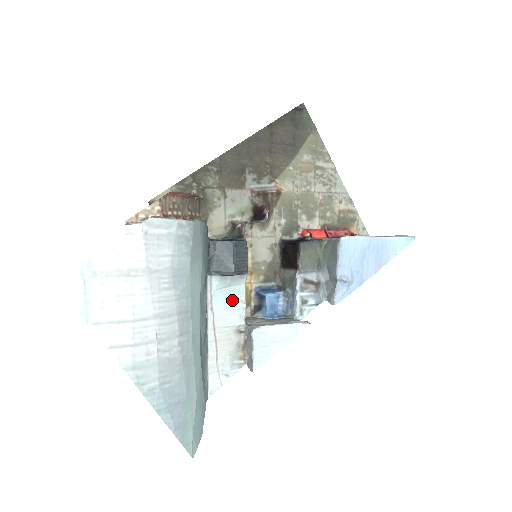
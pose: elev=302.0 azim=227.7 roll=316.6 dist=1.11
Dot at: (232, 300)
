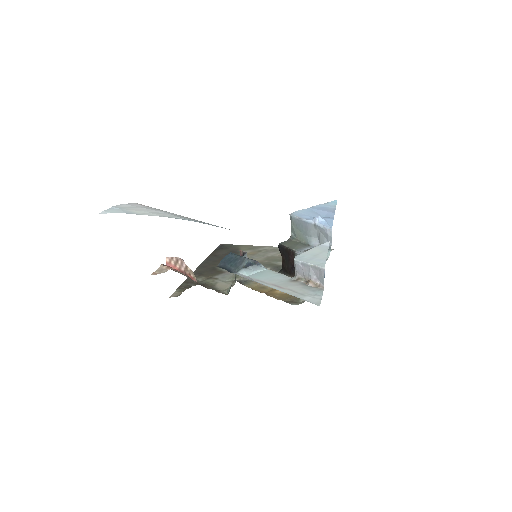
Dot at: (268, 275)
